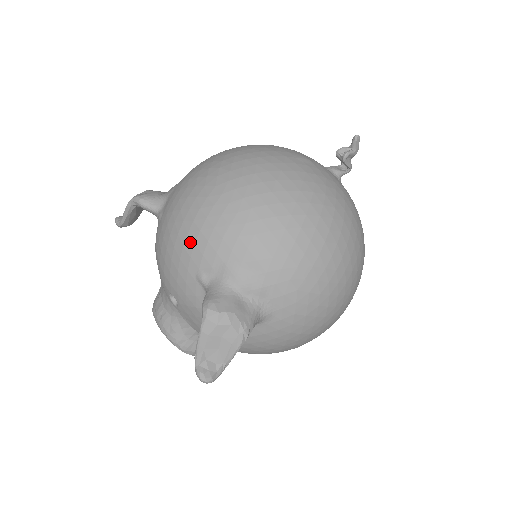
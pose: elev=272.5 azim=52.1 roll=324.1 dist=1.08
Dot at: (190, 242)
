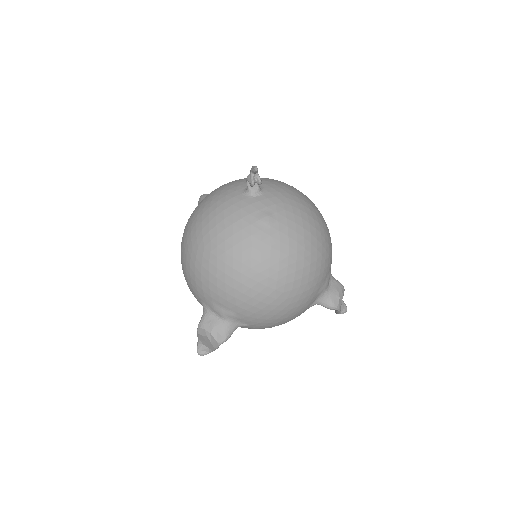
Dot at: (297, 312)
